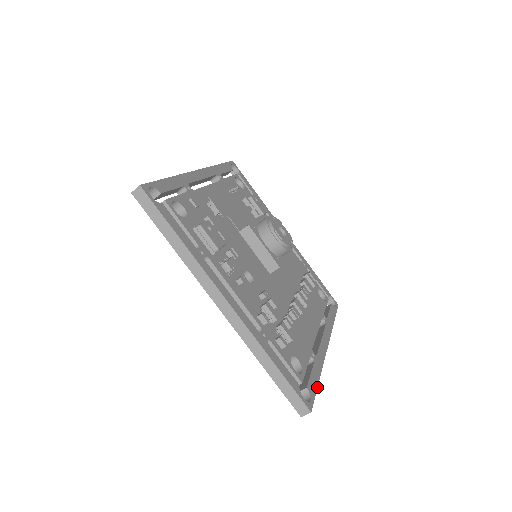
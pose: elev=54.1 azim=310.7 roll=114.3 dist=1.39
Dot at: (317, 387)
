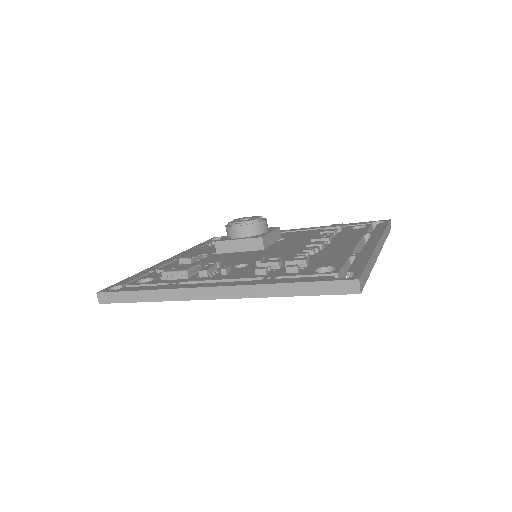
Dot at: (366, 265)
